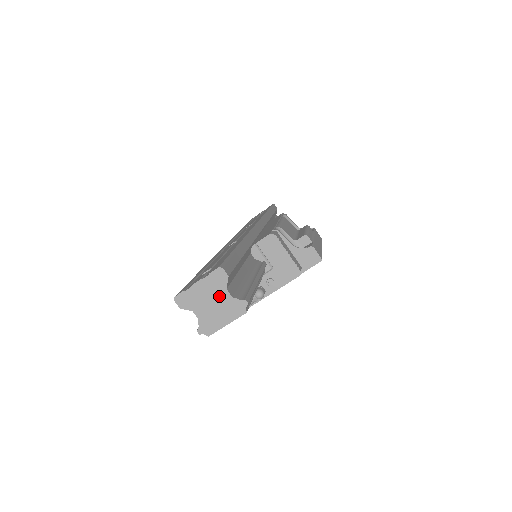
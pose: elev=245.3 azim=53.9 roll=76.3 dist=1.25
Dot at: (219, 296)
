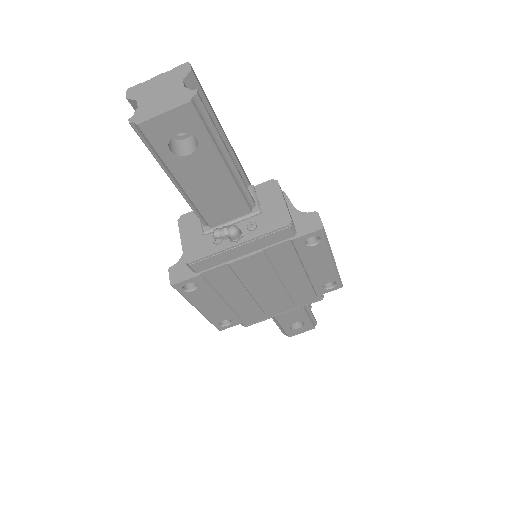
Dot at: (172, 87)
